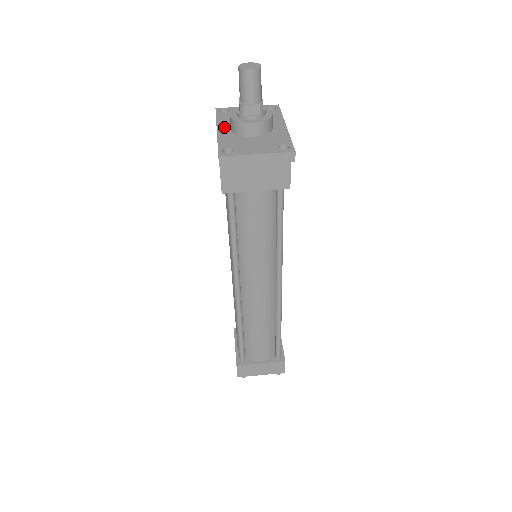
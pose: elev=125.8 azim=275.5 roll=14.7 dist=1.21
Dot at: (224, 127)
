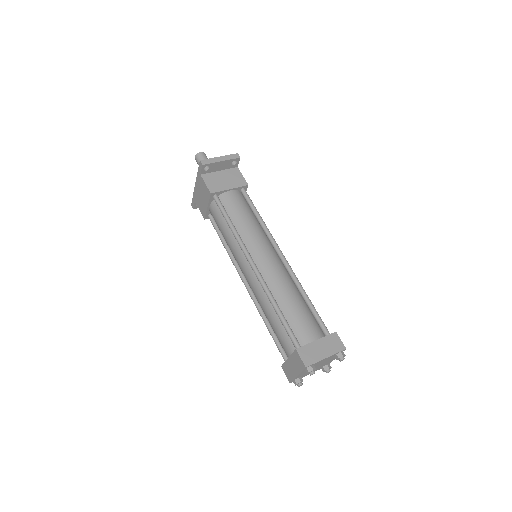
Dot at: occluded
